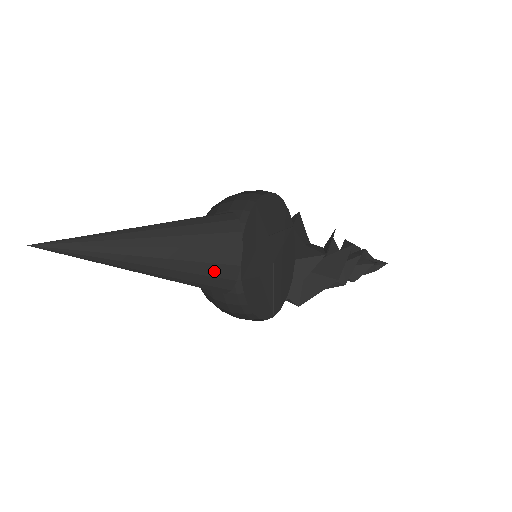
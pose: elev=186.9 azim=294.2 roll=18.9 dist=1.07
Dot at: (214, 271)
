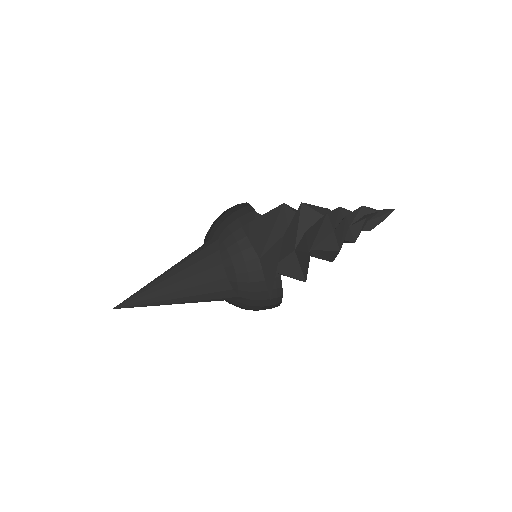
Dot at: (205, 246)
